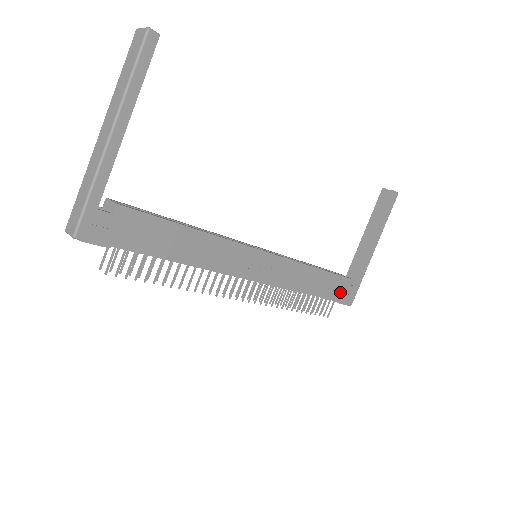
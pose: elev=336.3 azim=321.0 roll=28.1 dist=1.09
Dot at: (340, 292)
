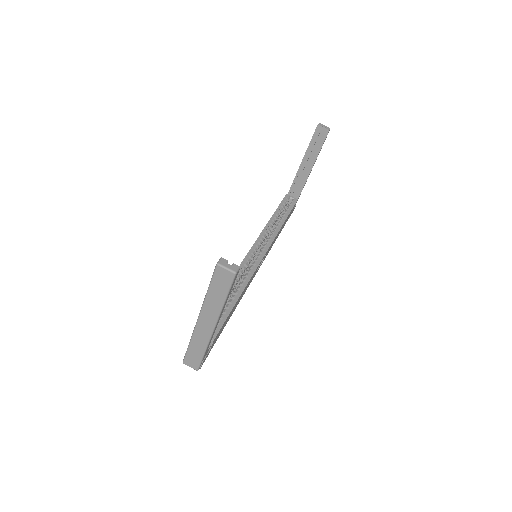
Dot at: occluded
